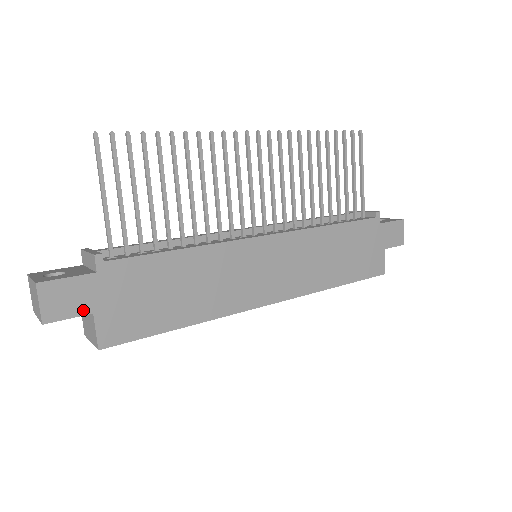
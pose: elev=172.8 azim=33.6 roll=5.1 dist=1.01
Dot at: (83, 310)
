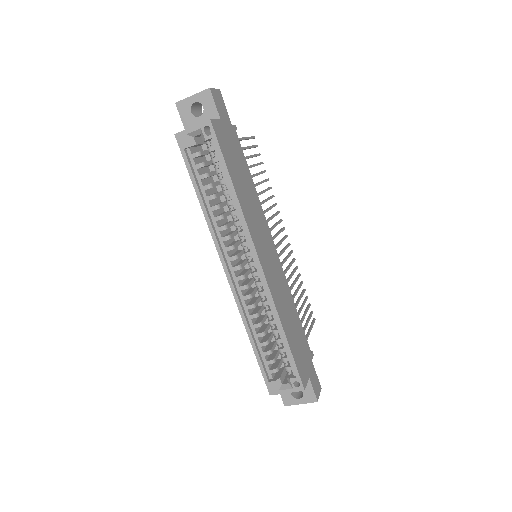
Dot at: (220, 113)
